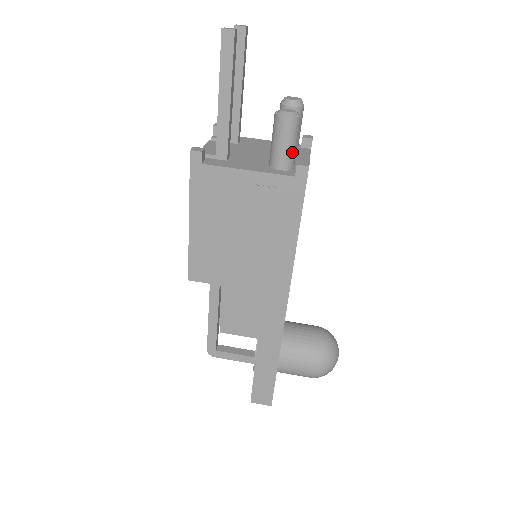
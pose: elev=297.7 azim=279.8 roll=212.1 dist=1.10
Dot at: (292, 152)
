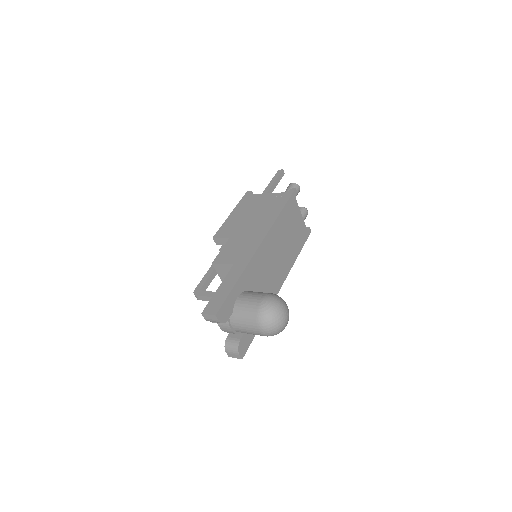
Dot at: occluded
